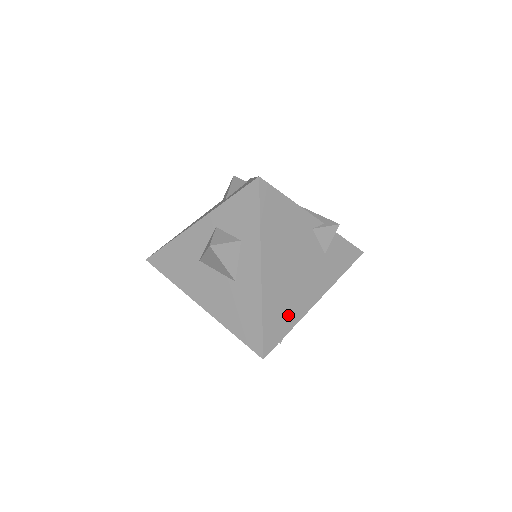
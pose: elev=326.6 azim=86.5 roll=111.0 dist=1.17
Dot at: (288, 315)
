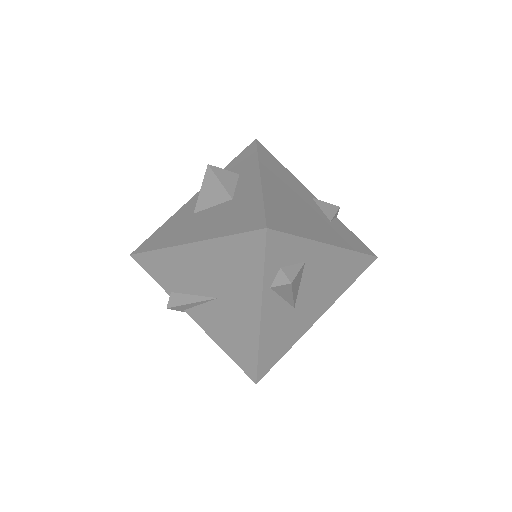
Dot at: (295, 224)
